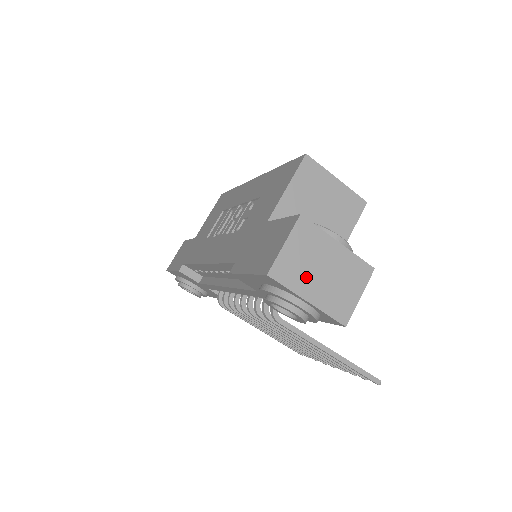
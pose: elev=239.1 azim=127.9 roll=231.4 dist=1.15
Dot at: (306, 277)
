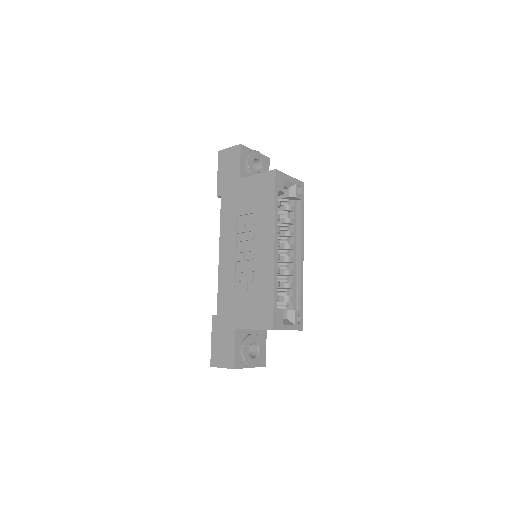
Dot at: occluded
